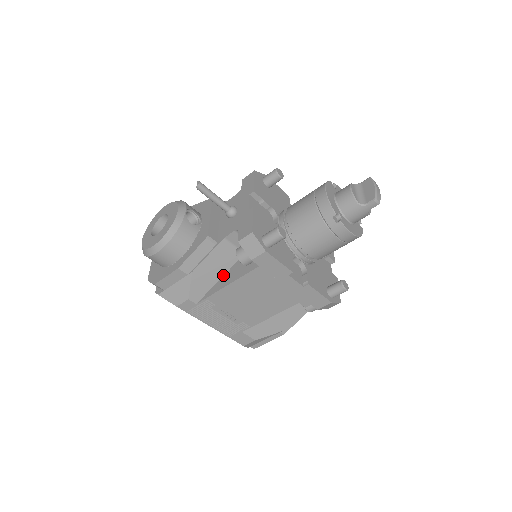
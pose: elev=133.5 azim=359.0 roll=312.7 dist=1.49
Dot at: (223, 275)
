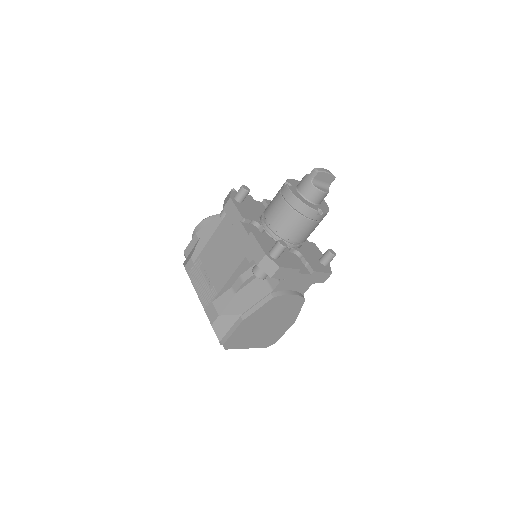
Dot at: occluded
